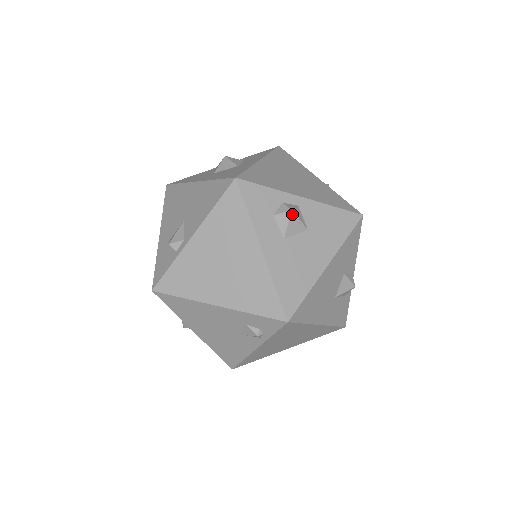
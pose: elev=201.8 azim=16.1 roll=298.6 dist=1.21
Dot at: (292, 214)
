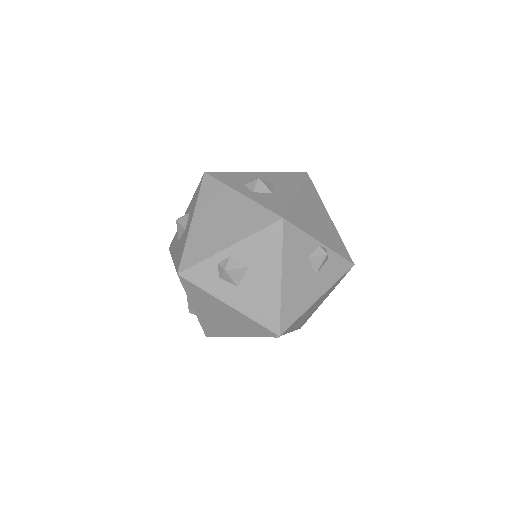
Dot at: (228, 271)
